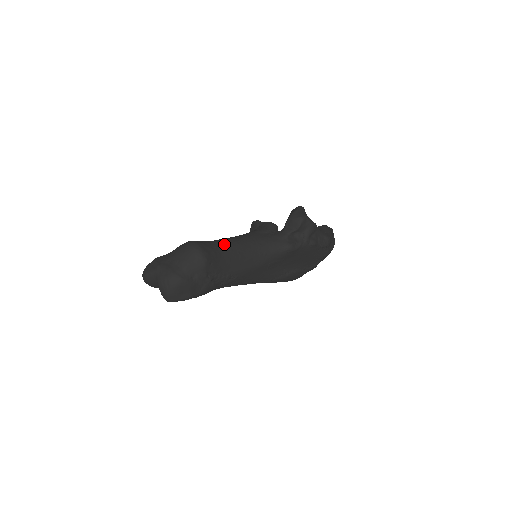
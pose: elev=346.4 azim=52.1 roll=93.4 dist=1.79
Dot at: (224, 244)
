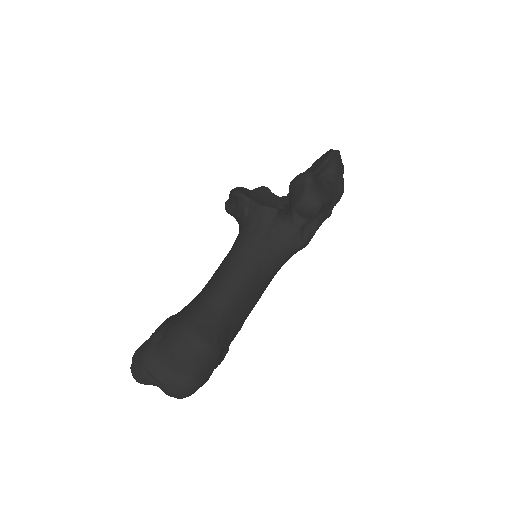
Dot at: (228, 302)
